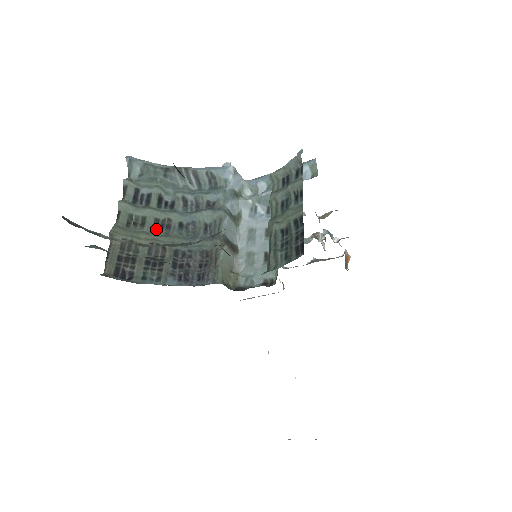
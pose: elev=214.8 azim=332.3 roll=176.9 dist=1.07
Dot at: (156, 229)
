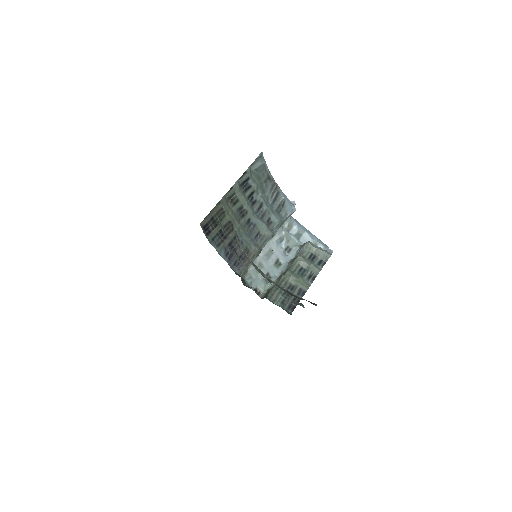
Dot at: (238, 213)
